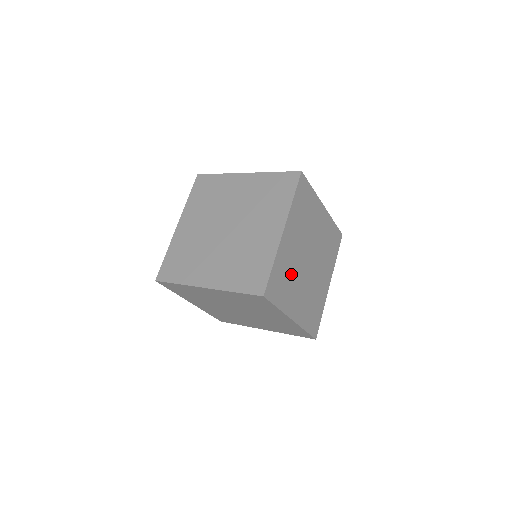
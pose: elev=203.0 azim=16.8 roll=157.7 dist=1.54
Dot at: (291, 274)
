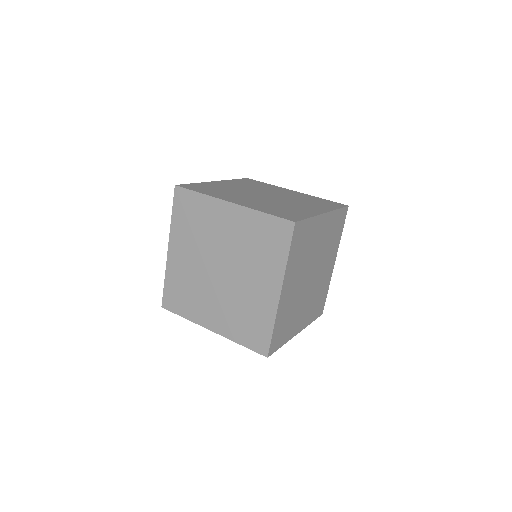
Dot at: (293, 309)
